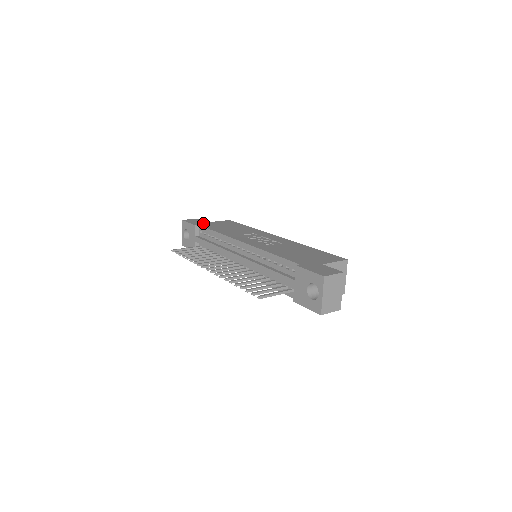
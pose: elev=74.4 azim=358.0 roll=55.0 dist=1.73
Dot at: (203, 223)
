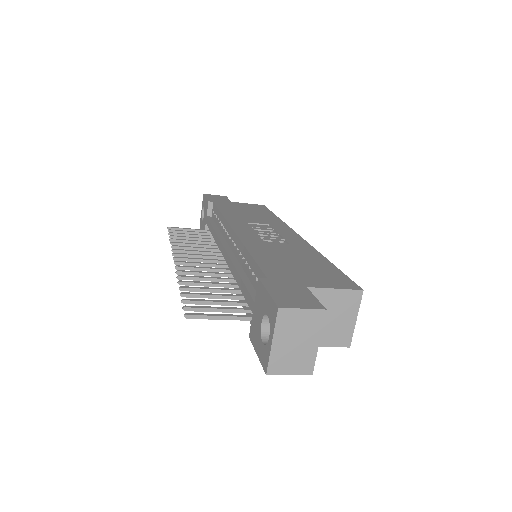
Dot at: (222, 201)
